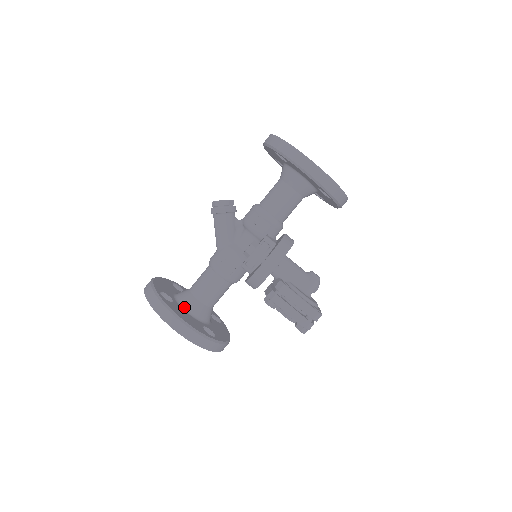
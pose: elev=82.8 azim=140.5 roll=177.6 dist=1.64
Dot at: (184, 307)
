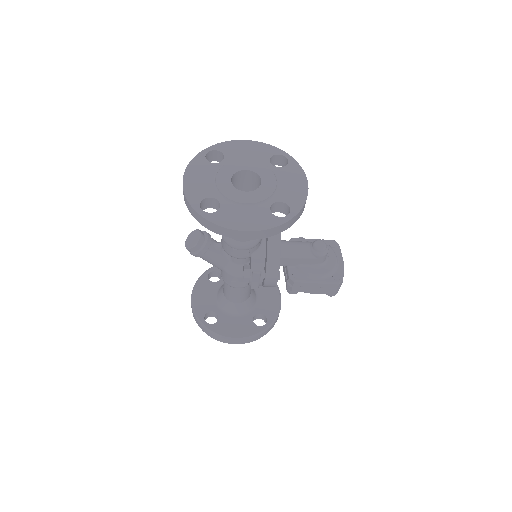
Dot at: (229, 313)
